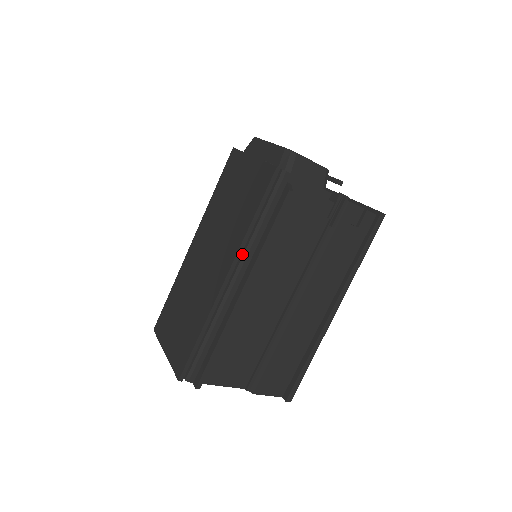
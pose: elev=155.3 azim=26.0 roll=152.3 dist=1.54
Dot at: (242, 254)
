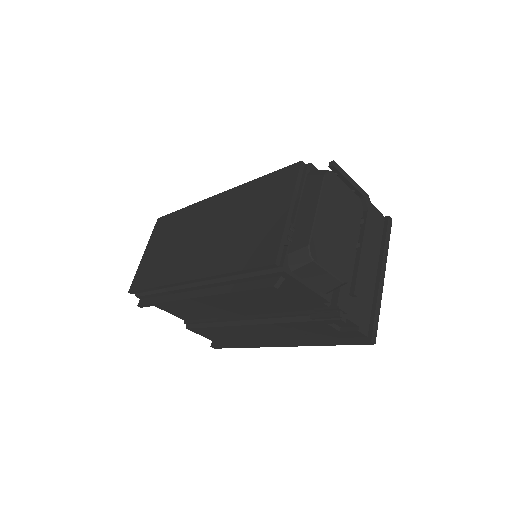
Dot at: occluded
